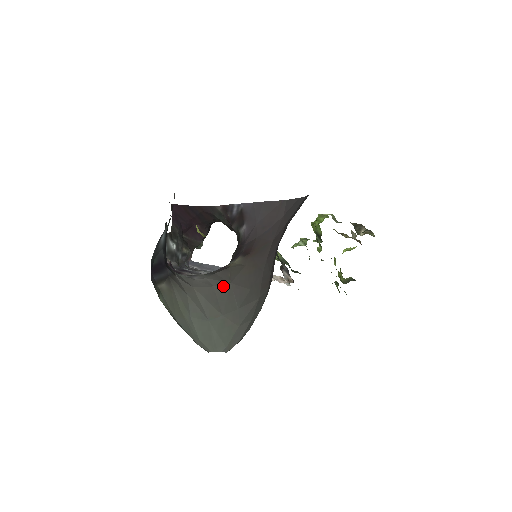
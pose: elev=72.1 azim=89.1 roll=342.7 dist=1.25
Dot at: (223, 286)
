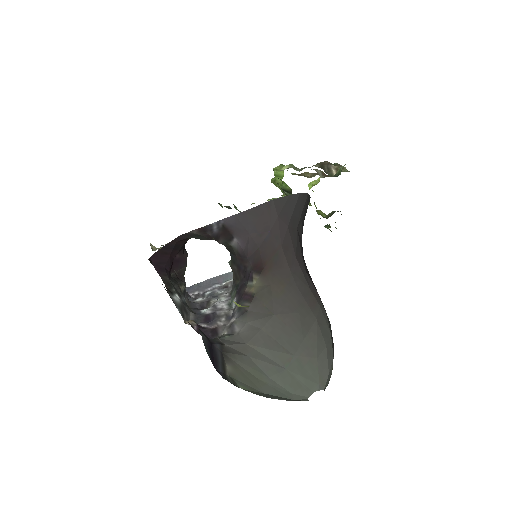
Dot at: (270, 323)
